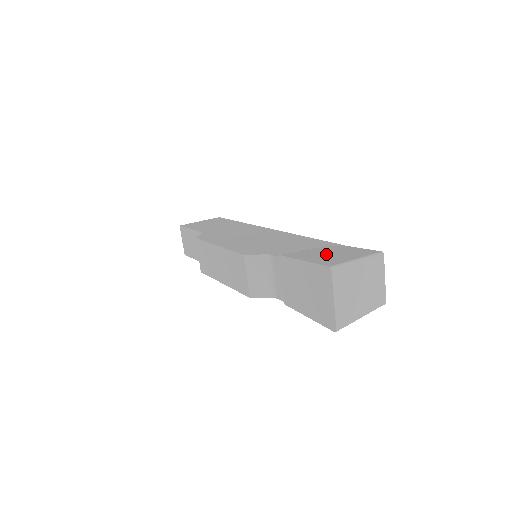
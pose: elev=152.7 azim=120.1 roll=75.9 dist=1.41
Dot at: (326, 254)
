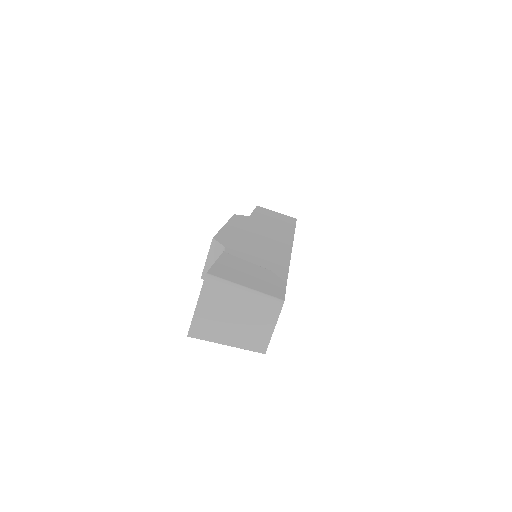
Dot at: (246, 272)
